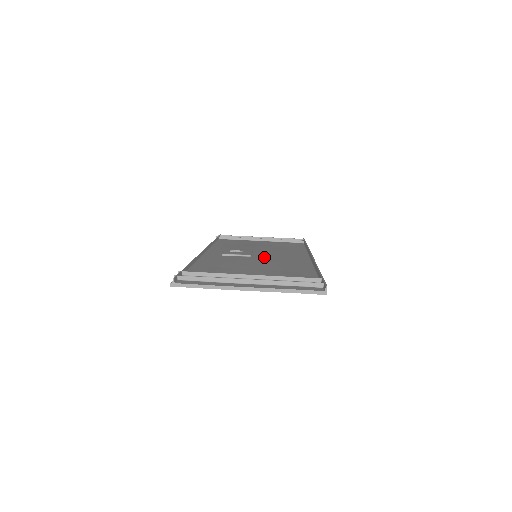
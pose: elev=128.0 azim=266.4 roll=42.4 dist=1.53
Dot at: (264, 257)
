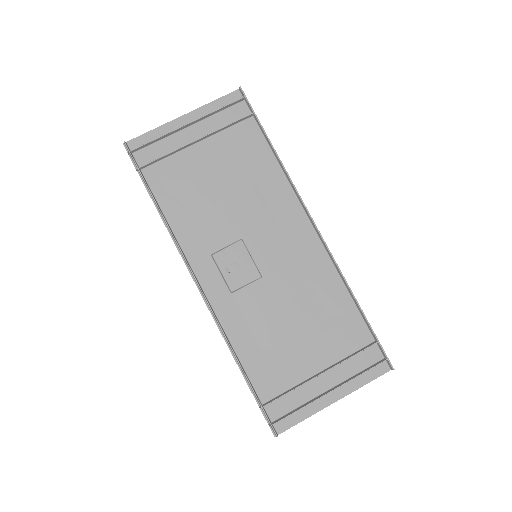
Dot at: (274, 269)
